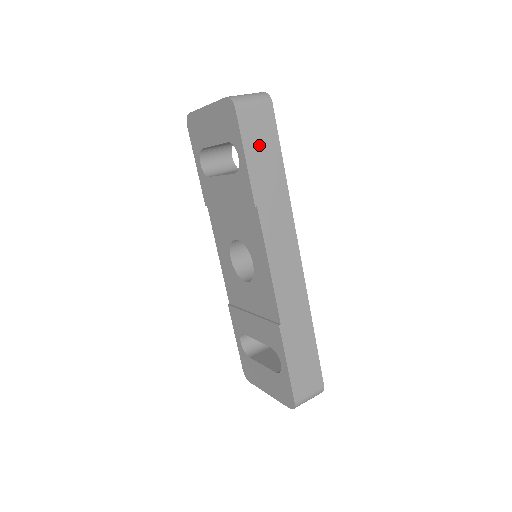
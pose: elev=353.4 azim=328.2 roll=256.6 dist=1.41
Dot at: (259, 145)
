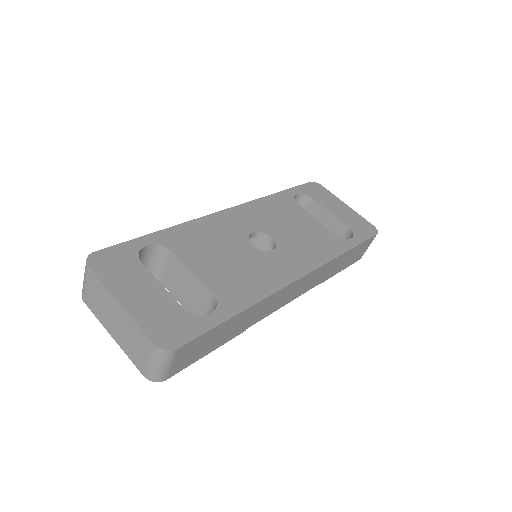
Dot at: (206, 346)
